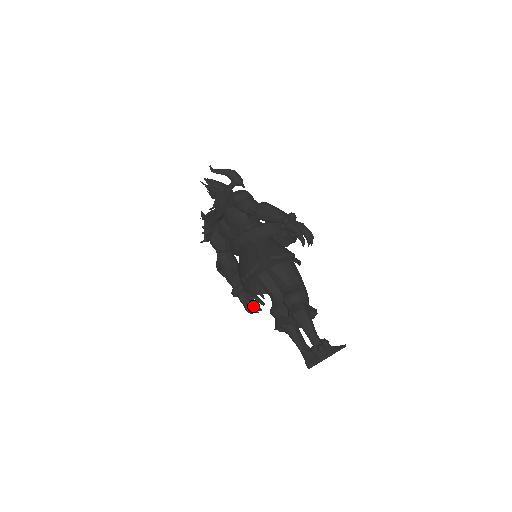
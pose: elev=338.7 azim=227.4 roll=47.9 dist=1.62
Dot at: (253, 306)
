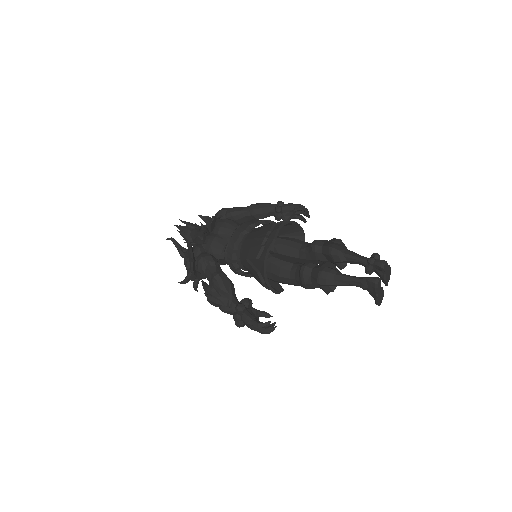
Dot at: occluded
